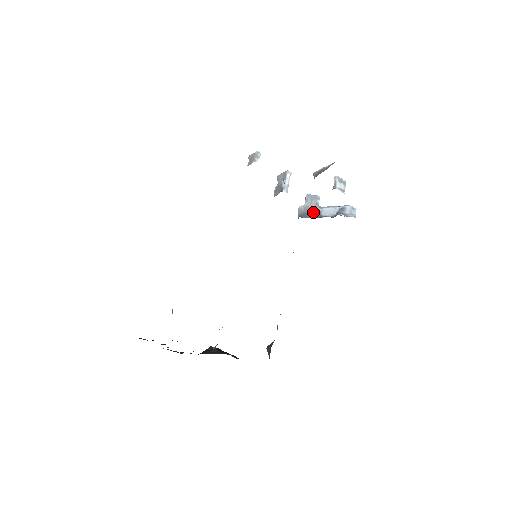
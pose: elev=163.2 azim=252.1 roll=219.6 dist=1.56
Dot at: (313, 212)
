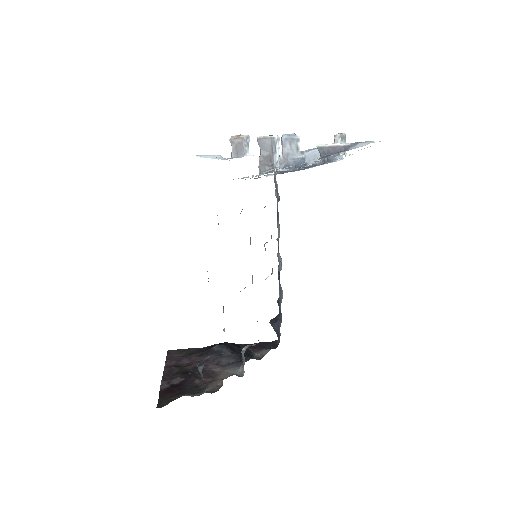
Dot at: (295, 162)
